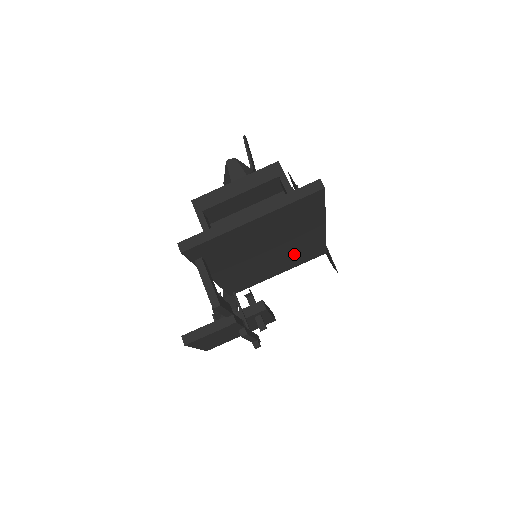
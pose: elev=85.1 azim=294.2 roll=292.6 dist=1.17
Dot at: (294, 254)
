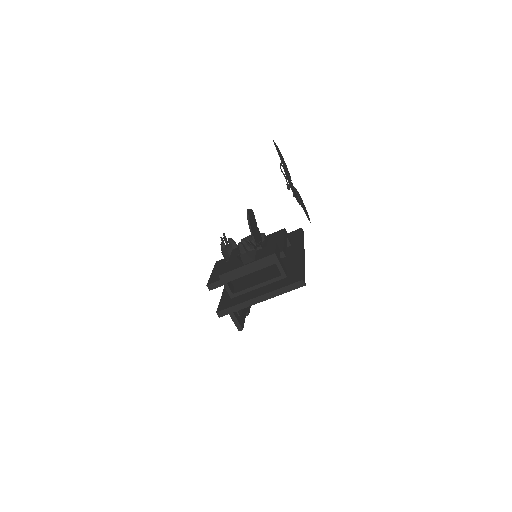
Dot at: occluded
